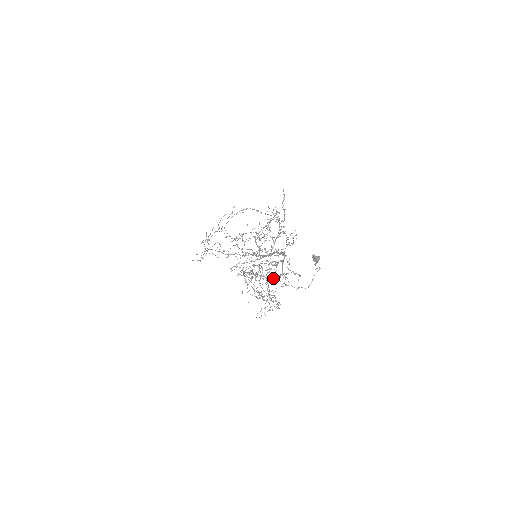
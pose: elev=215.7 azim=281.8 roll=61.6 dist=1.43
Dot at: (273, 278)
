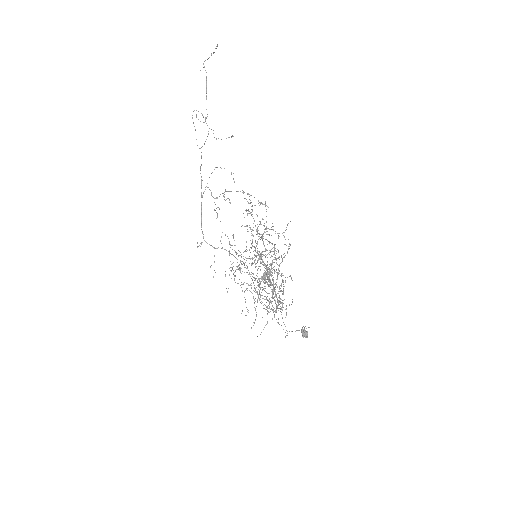
Dot at: occluded
